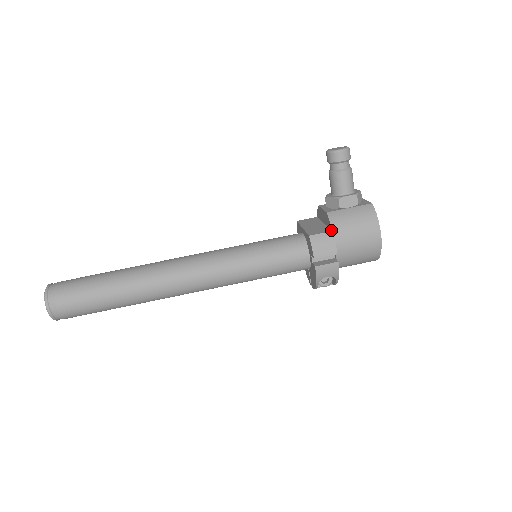
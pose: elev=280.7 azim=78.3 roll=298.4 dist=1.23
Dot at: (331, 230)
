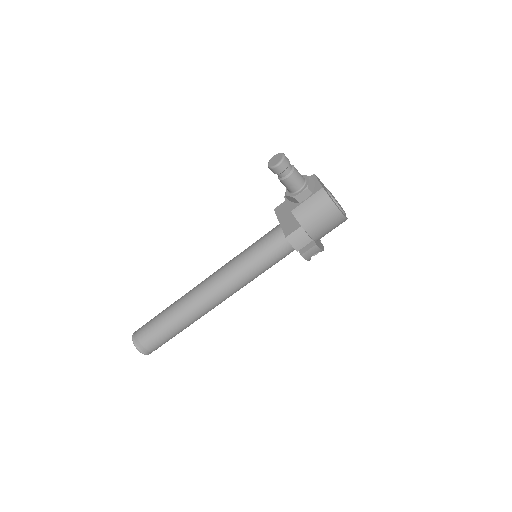
Dot at: (300, 225)
